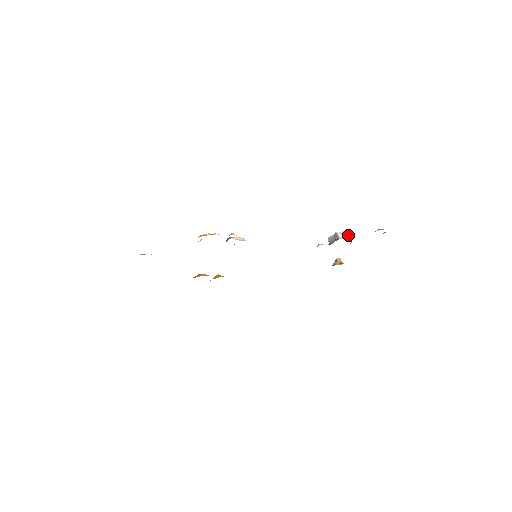
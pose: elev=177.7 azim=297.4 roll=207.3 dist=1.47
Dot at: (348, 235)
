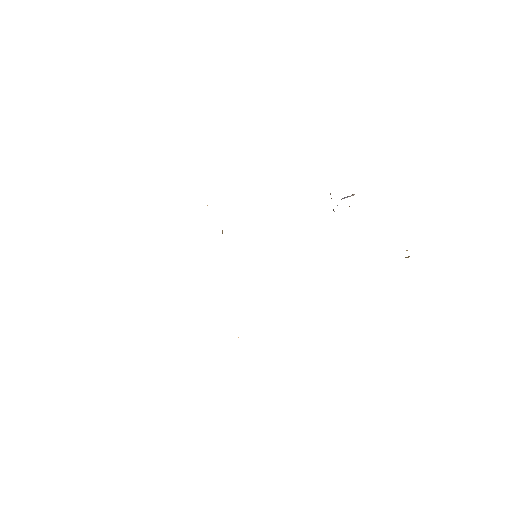
Dot at: occluded
